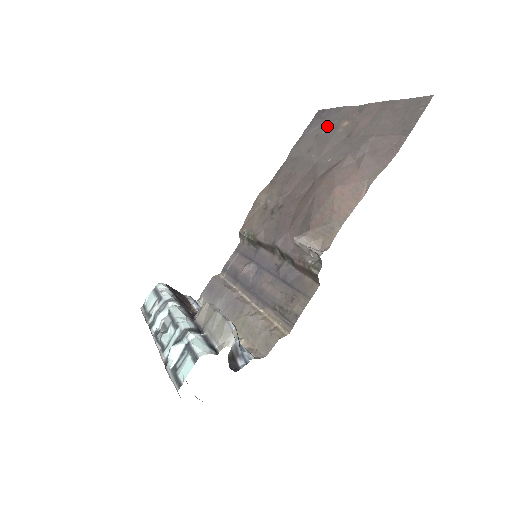
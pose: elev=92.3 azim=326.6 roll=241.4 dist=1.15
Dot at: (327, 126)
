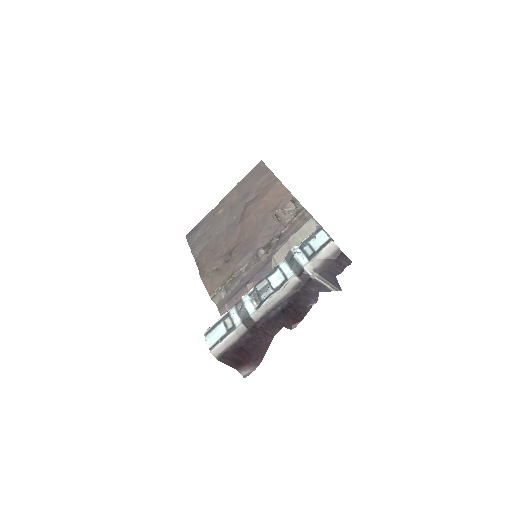
Dot at: (207, 225)
